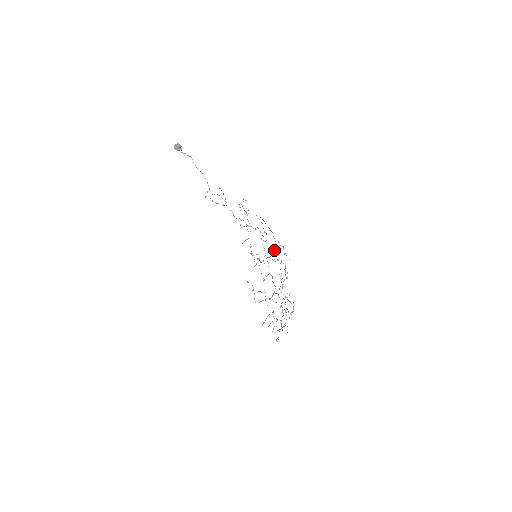
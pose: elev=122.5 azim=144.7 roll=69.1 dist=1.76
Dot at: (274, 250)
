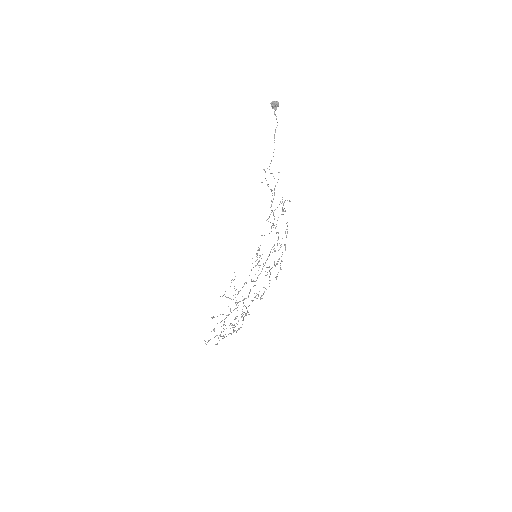
Dot at: (274, 265)
